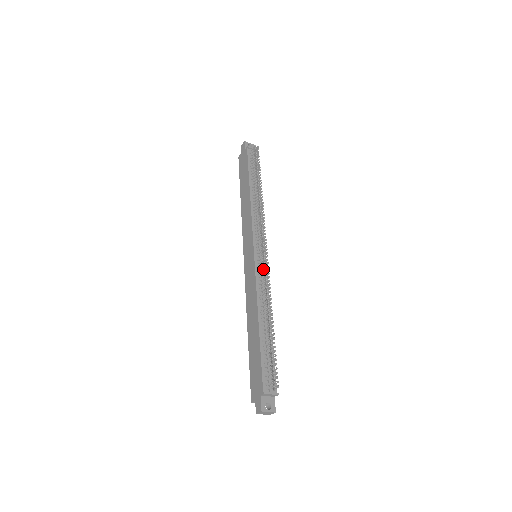
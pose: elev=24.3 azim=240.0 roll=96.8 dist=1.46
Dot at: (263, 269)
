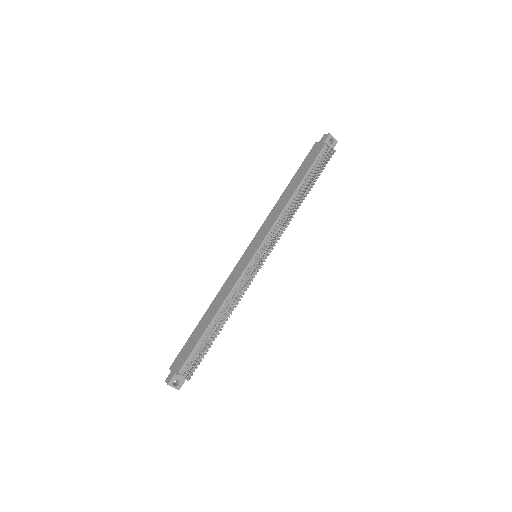
Dot at: occluded
